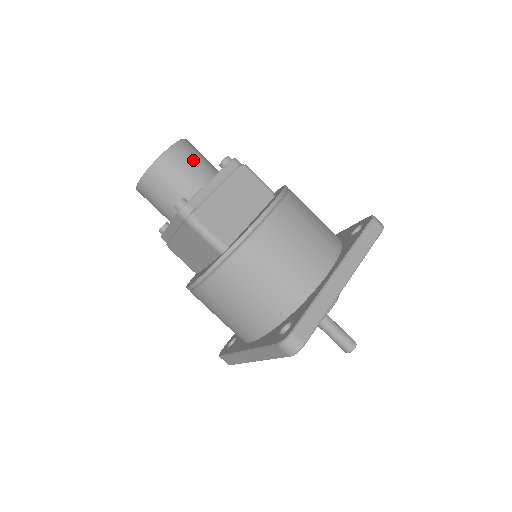
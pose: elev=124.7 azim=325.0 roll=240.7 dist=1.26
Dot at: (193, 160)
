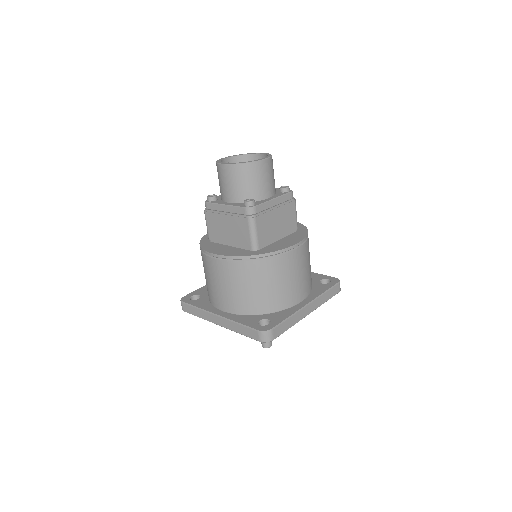
Dot at: (271, 176)
